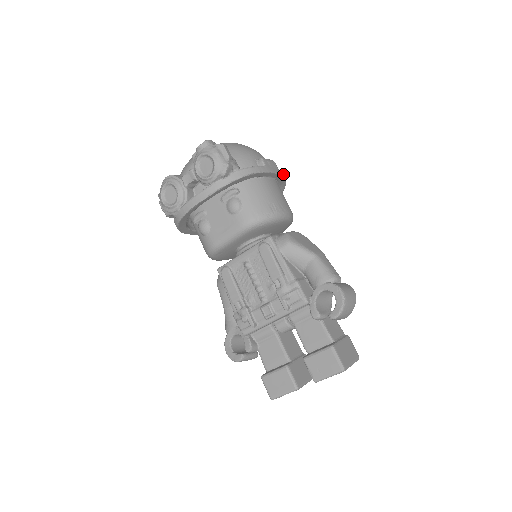
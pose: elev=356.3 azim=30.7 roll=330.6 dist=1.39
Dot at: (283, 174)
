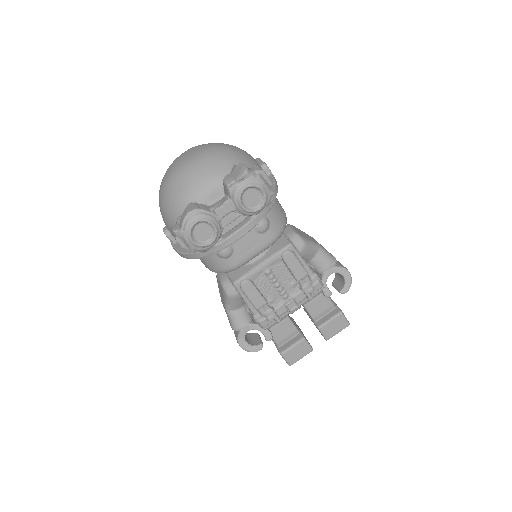
Dot at: occluded
